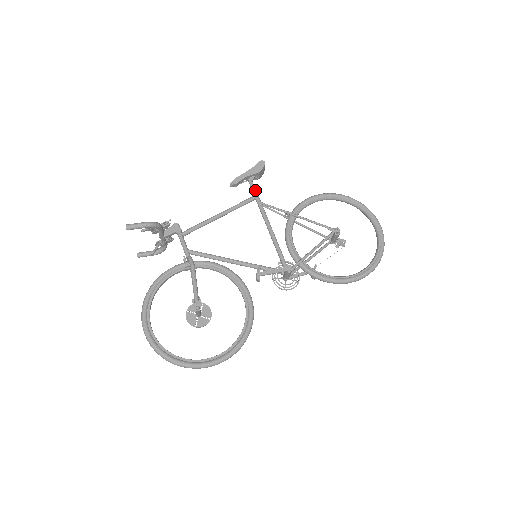
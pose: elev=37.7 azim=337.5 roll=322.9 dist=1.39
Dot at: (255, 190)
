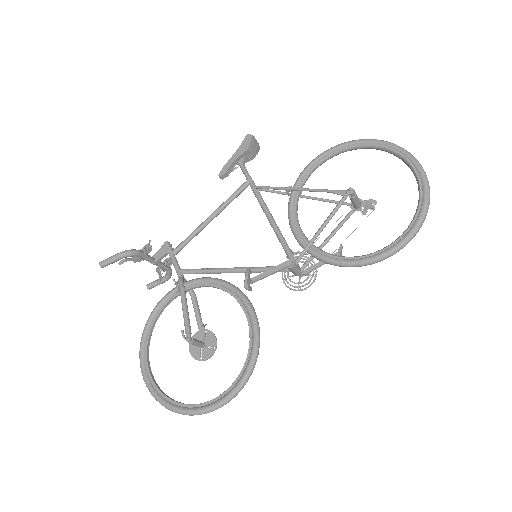
Dot at: (247, 173)
